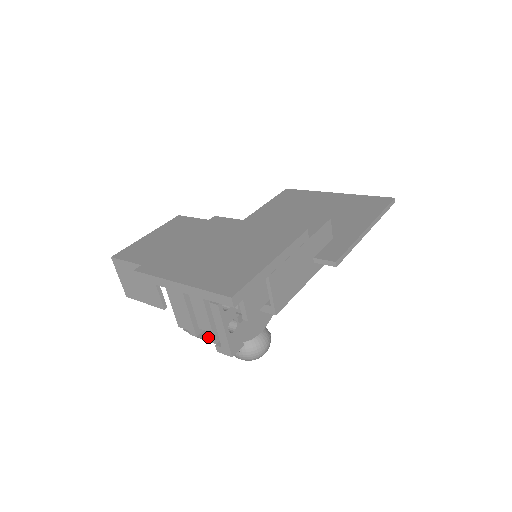
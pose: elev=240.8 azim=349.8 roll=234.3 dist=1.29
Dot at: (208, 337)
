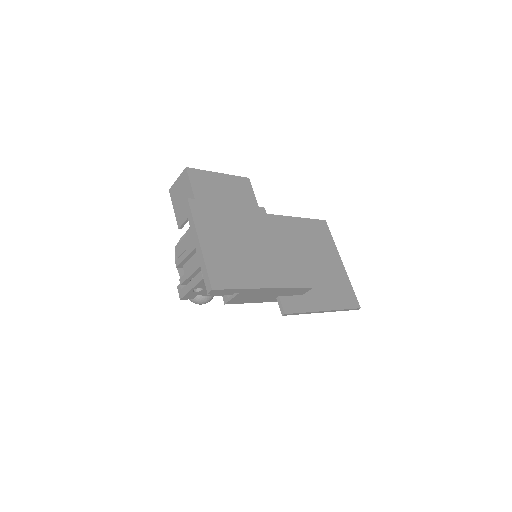
Dot at: (181, 277)
